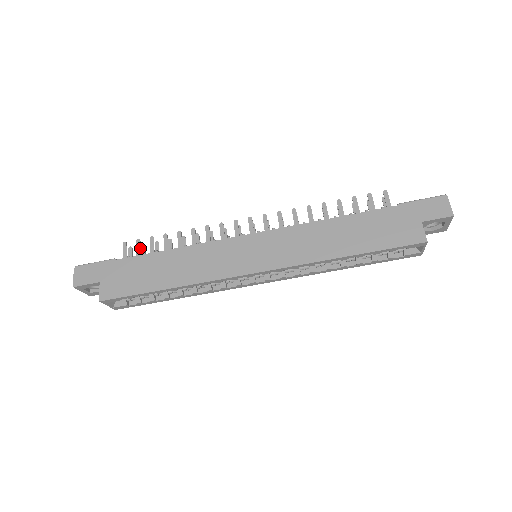
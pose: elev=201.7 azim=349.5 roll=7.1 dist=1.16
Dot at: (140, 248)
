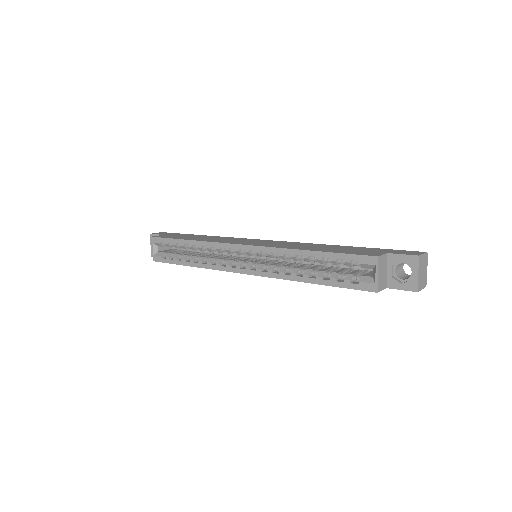
Dot at: occluded
